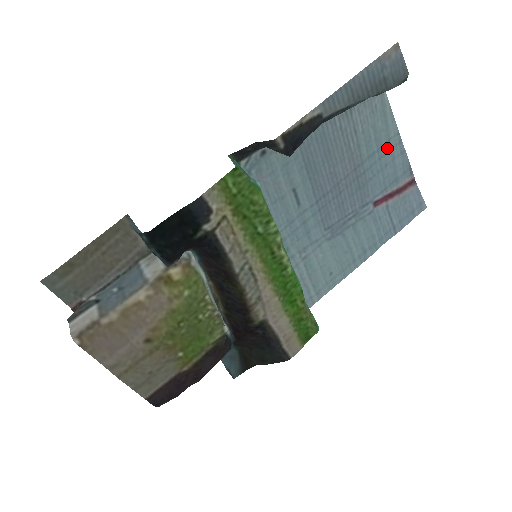
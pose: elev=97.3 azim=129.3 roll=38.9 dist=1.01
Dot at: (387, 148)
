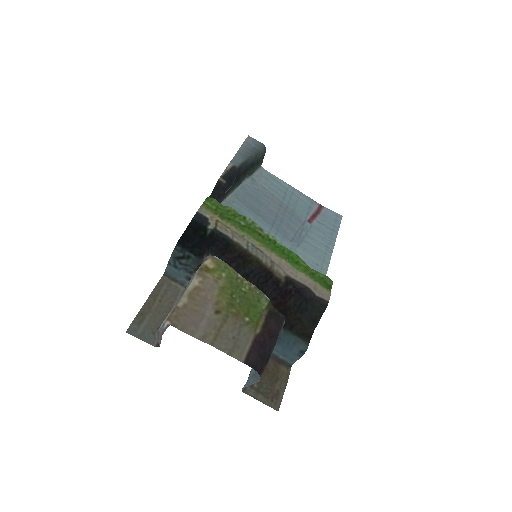
Dot at: (290, 193)
